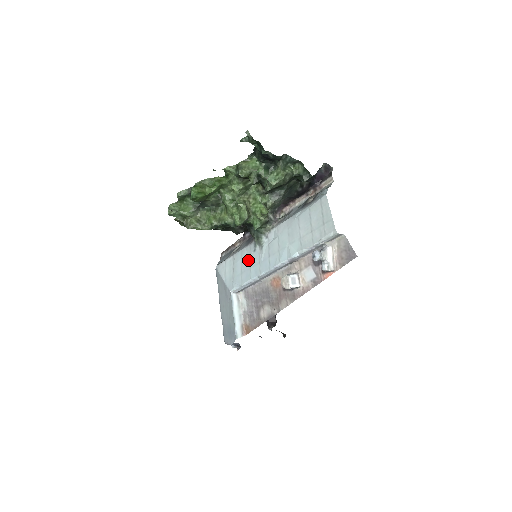
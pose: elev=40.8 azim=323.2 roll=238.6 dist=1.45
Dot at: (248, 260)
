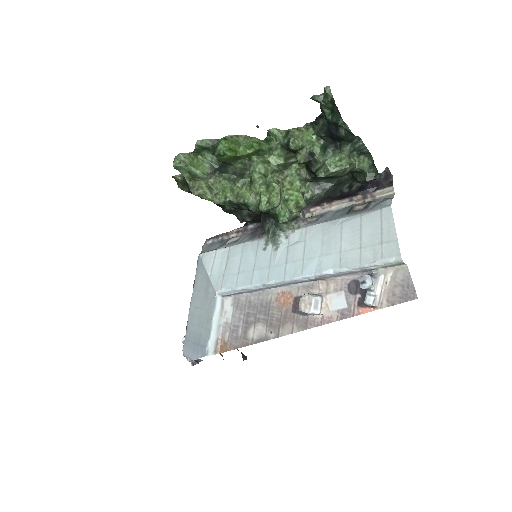
Dot at: (252, 259)
